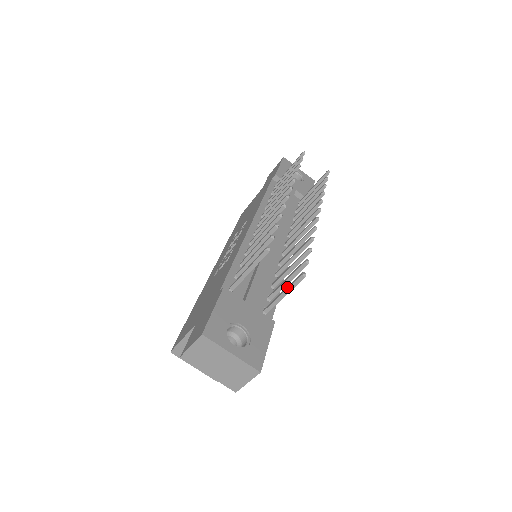
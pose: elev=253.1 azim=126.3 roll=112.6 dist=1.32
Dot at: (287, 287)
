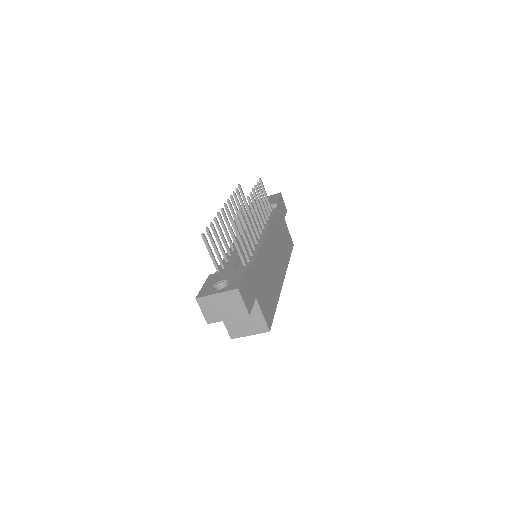
Dot at: (234, 242)
